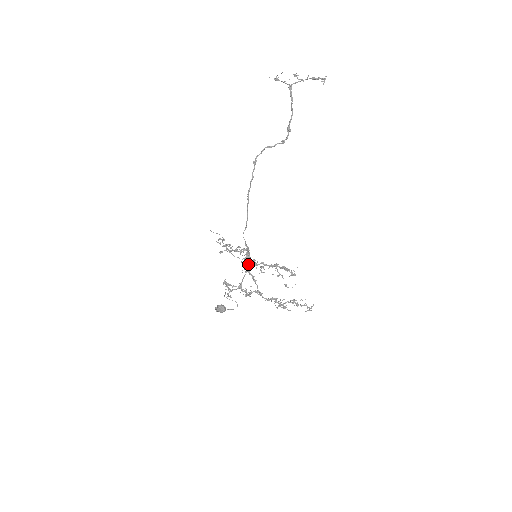
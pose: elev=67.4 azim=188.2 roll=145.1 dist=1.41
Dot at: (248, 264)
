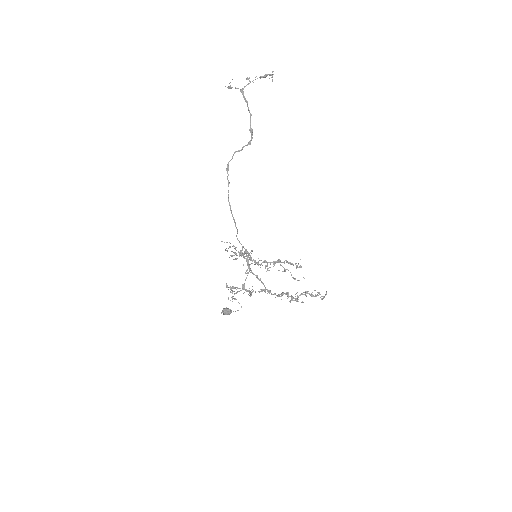
Dot at: (249, 265)
